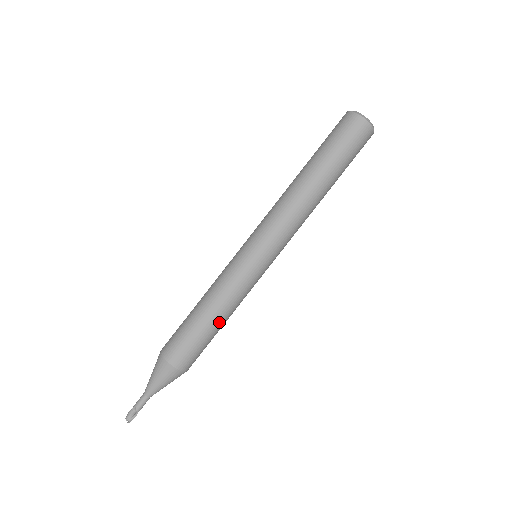
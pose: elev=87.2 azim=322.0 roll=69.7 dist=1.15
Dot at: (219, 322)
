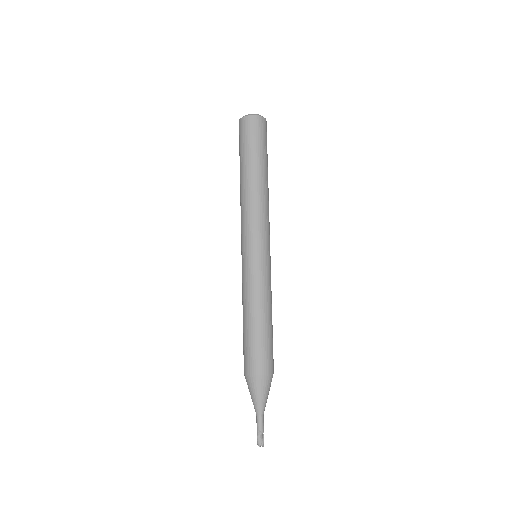
Dot at: (269, 318)
